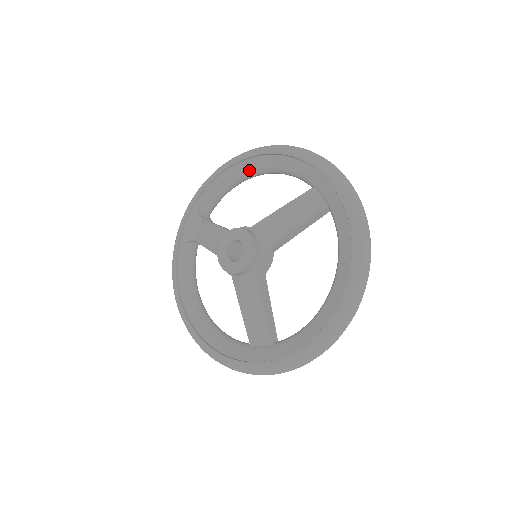
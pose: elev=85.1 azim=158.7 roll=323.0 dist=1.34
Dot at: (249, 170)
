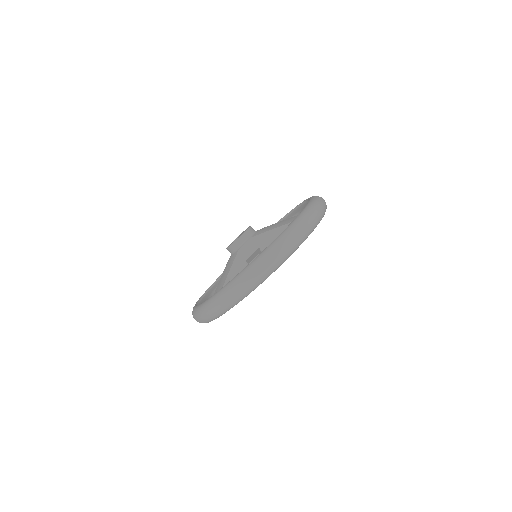
Dot at: (291, 216)
